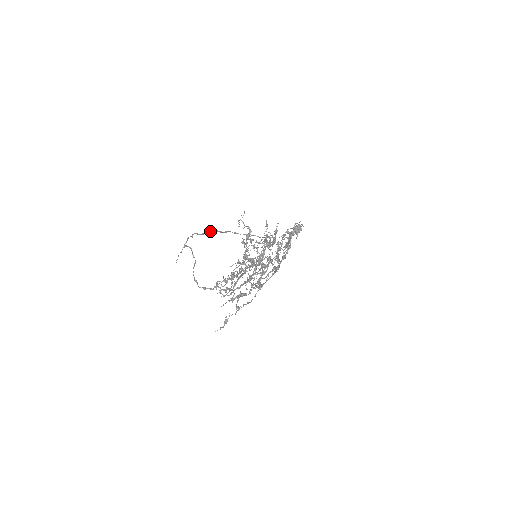
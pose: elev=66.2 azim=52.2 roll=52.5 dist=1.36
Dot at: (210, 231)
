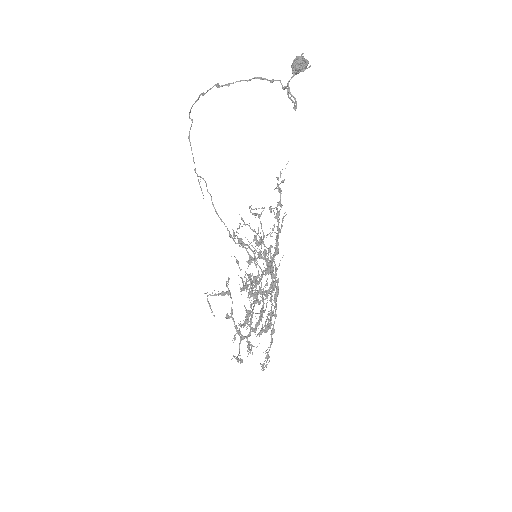
Dot at: occluded
